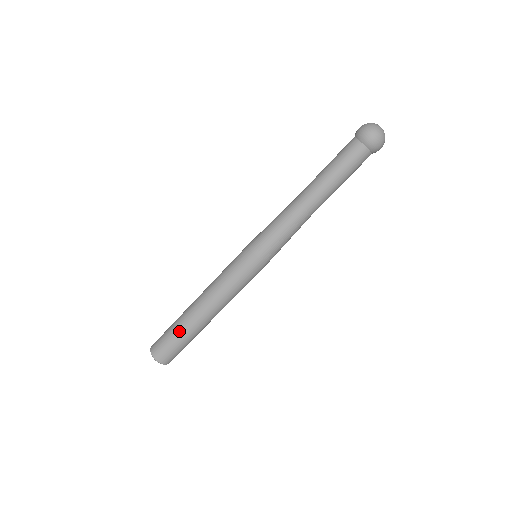
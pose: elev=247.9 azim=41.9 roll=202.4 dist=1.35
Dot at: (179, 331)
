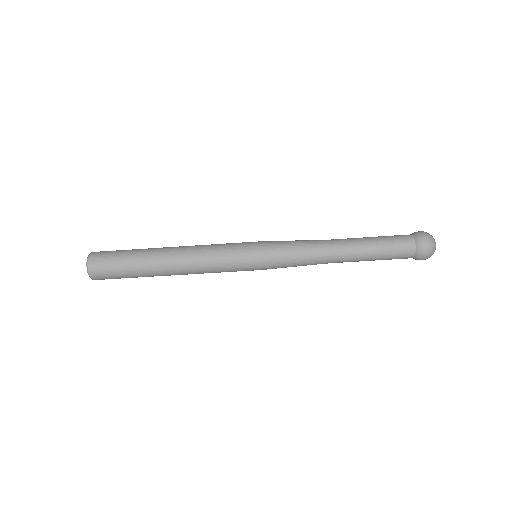
Dot at: (135, 253)
